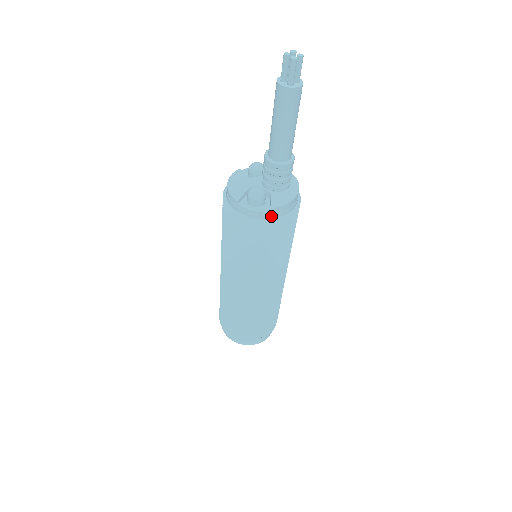
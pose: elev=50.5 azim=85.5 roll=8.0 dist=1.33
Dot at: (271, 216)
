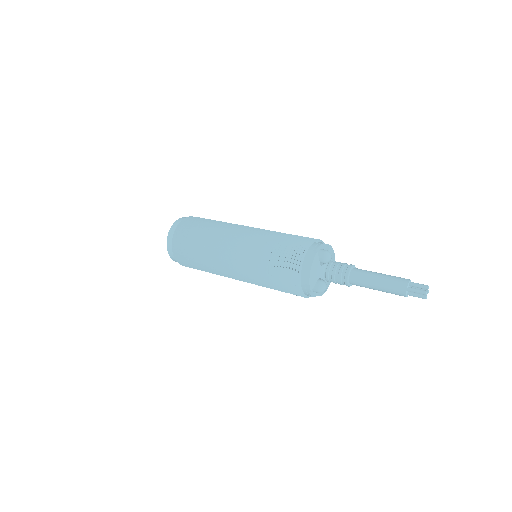
Dot at: occluded
